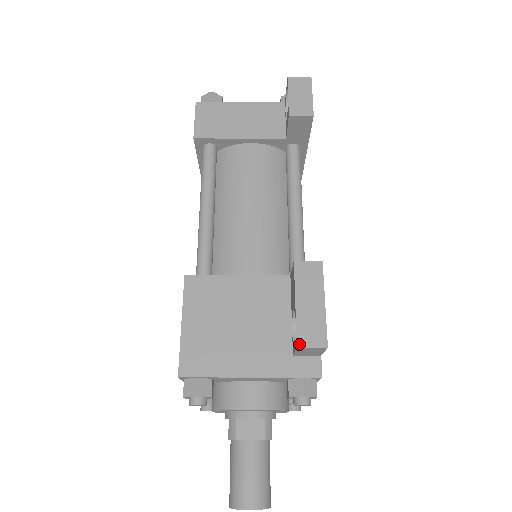
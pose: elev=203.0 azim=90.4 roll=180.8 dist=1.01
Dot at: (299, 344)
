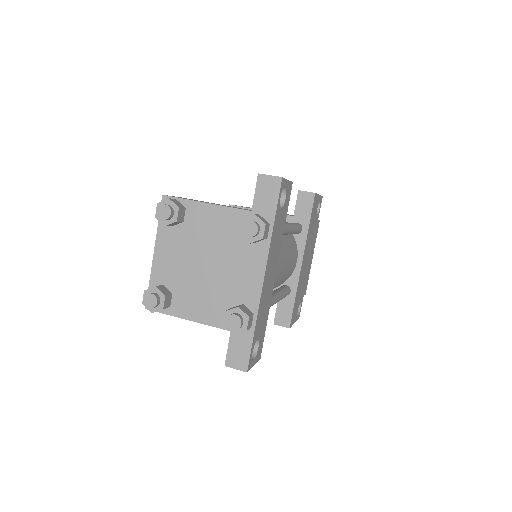
Dot at: occluded
